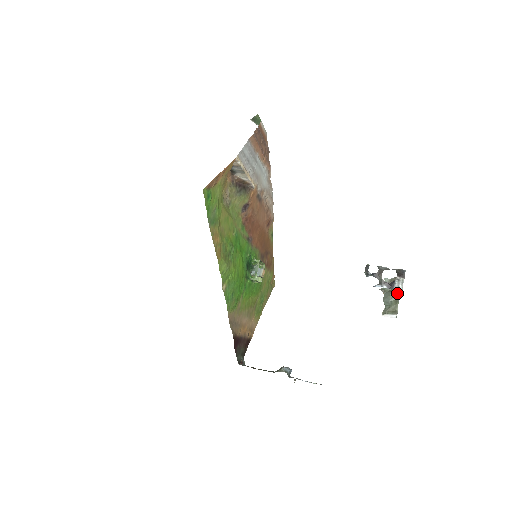
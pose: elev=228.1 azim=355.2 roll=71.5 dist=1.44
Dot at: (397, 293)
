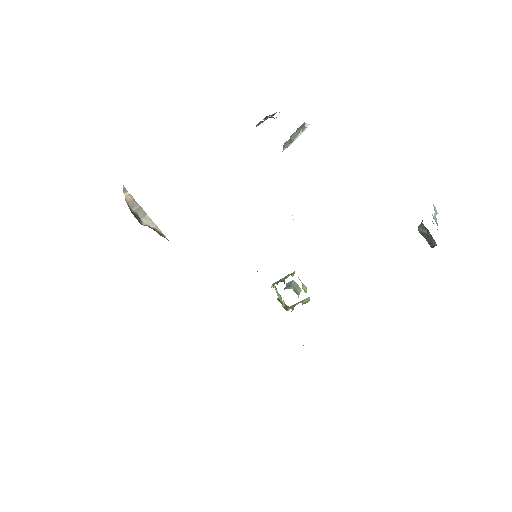
Dot at: (291, 136)
